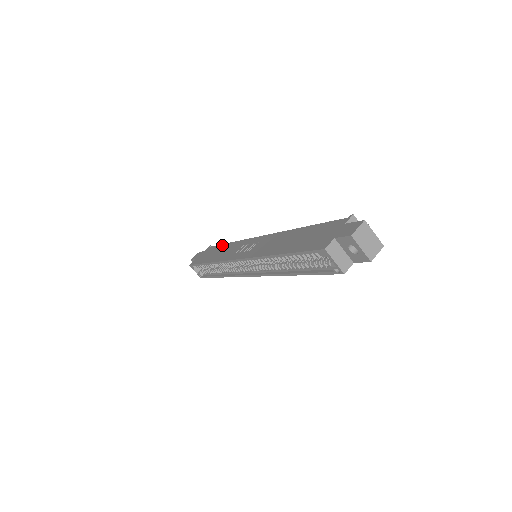
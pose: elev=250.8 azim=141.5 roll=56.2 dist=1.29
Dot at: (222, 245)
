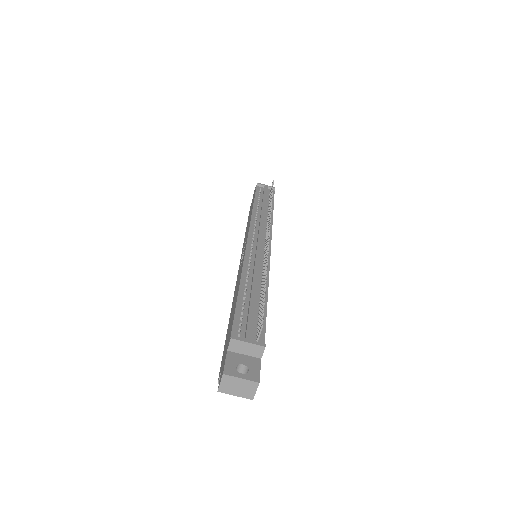
Dot at: occluded
